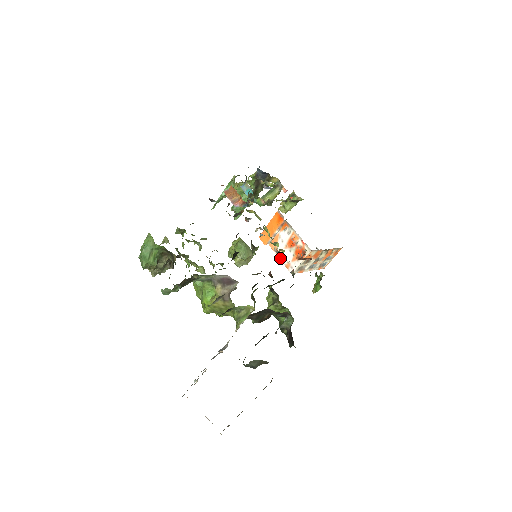
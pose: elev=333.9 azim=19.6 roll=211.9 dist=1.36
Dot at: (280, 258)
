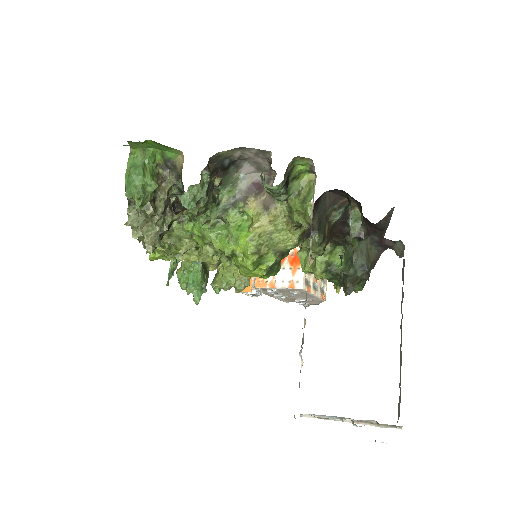
Dot at: (277, 286)
